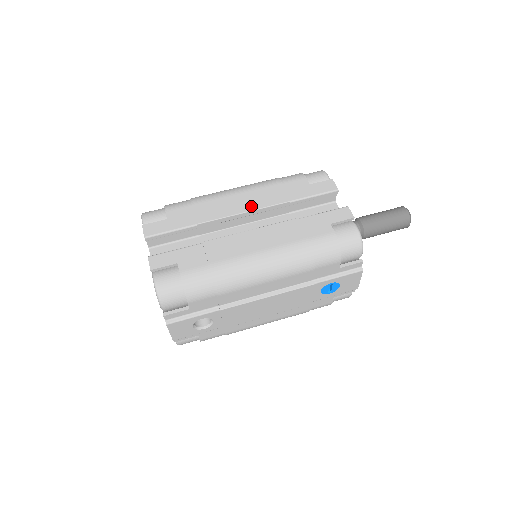
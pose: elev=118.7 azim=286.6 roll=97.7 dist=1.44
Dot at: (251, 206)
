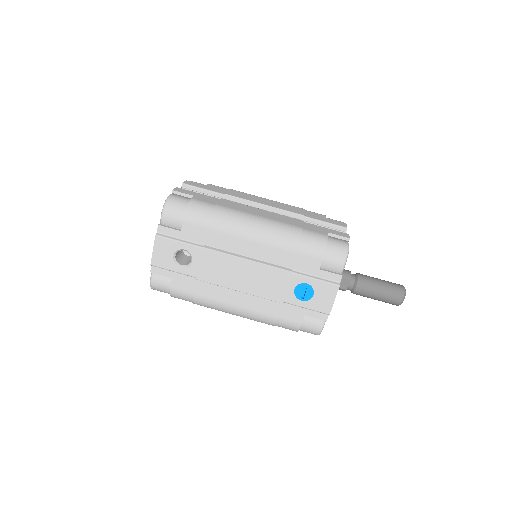
Dot at: (272, 205)
